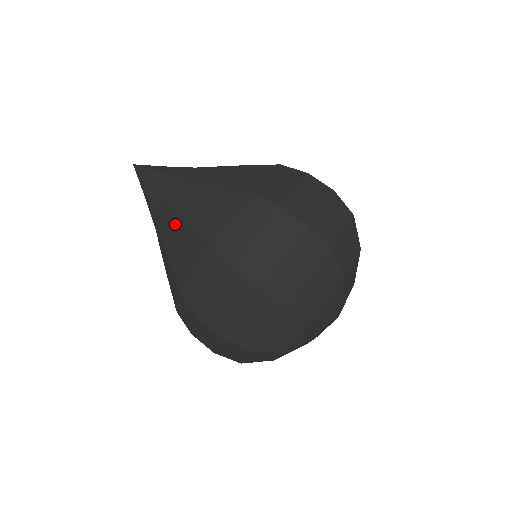
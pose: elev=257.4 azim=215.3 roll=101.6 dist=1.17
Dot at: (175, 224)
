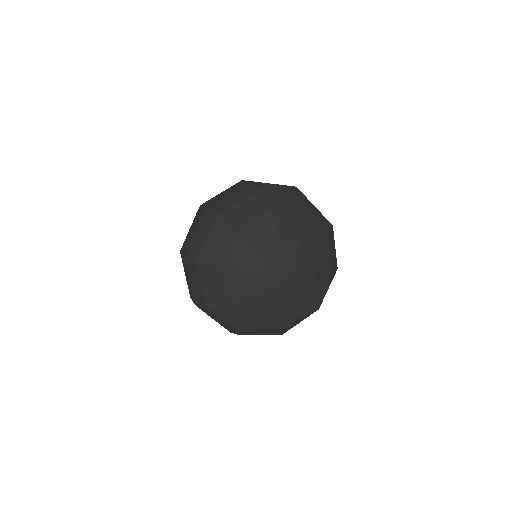
Dot at: occluded
